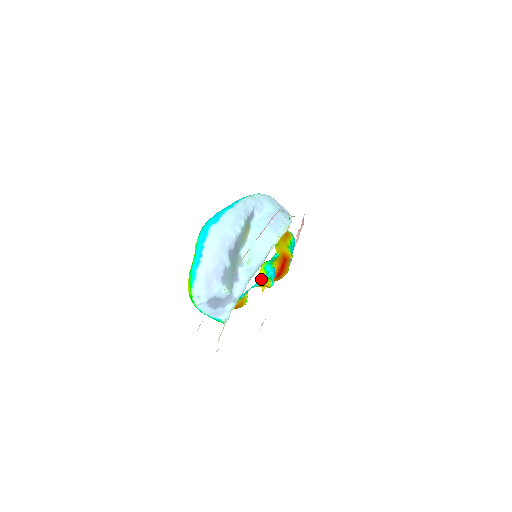
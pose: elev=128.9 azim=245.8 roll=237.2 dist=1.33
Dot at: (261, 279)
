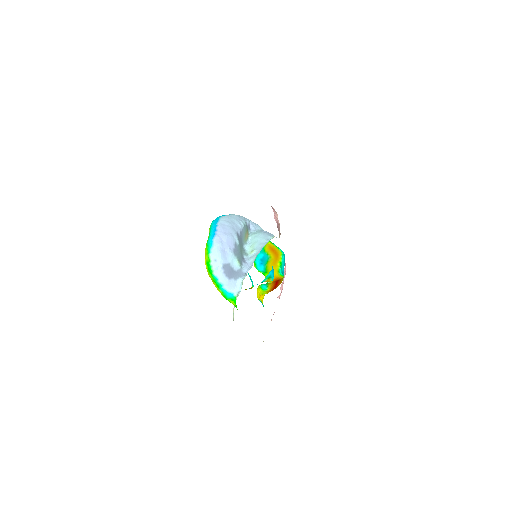
Dot at: occluded
